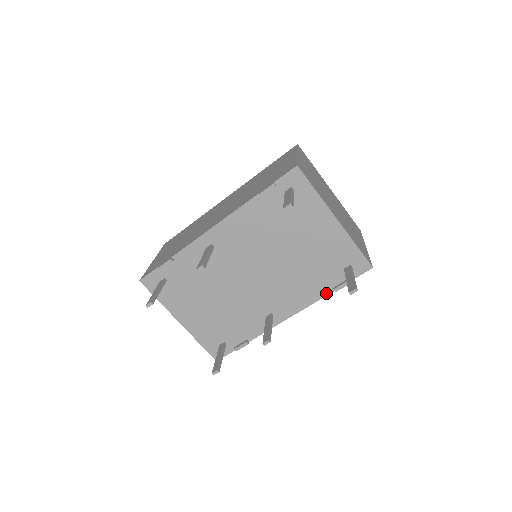
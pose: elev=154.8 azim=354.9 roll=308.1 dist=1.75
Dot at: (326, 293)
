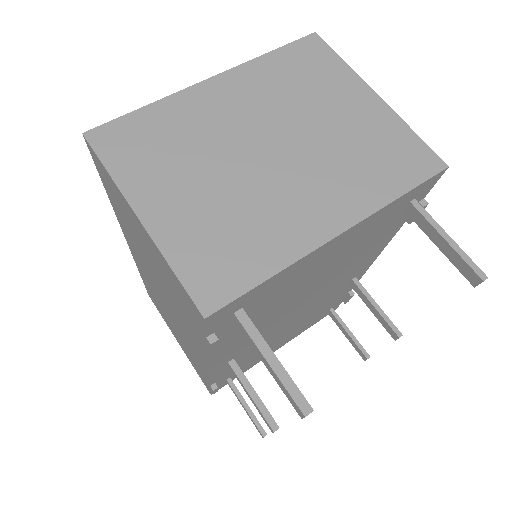
Dot at: (399, 227)
